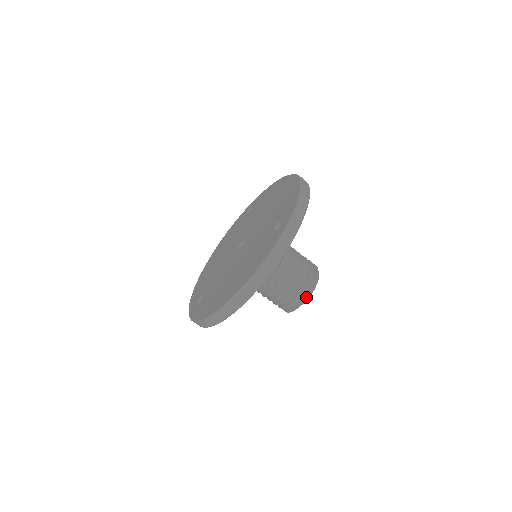
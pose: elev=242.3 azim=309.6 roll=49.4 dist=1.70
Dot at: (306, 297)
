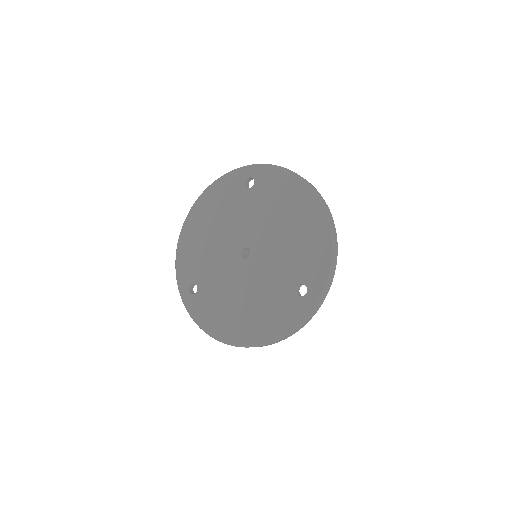
Dot at: occluded
